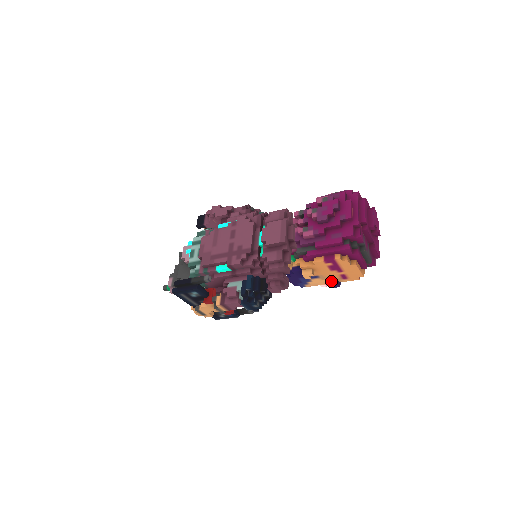
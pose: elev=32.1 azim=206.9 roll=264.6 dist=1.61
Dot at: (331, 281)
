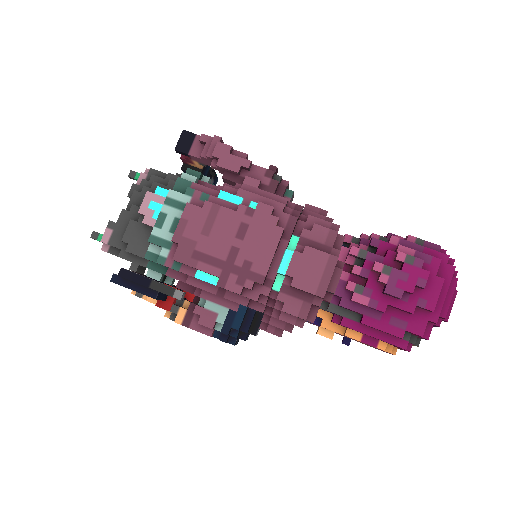
Dot at: occluded
